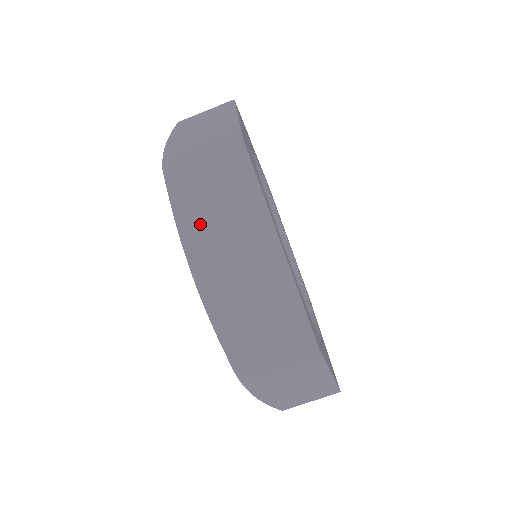
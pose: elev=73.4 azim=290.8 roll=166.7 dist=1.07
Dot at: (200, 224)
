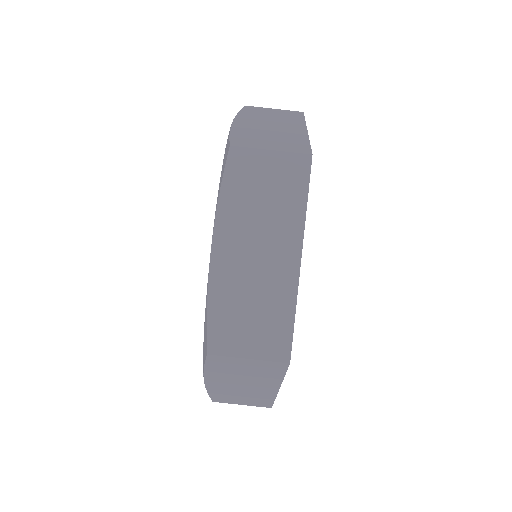
Dot at: (240, 208)
